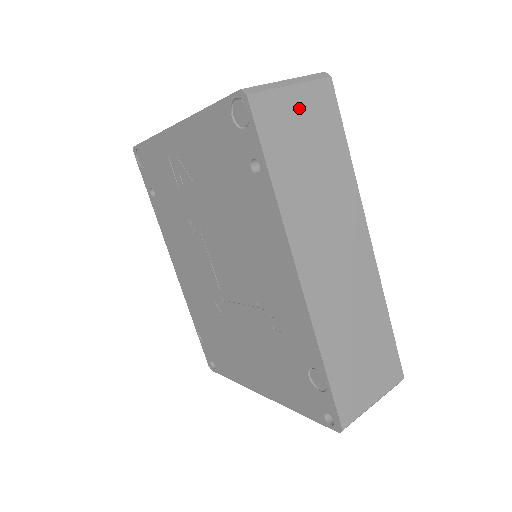
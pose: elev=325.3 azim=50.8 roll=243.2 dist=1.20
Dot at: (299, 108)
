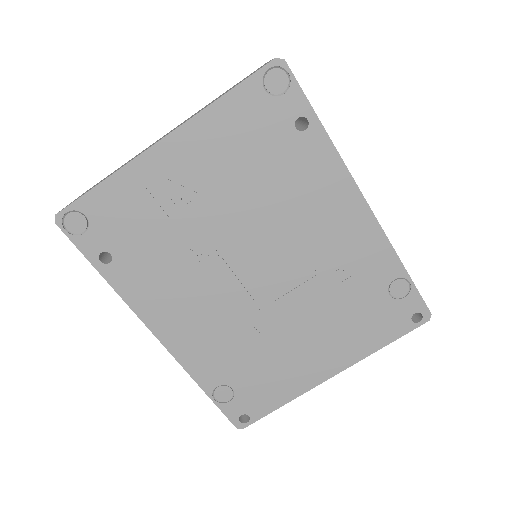
Dot at: occluded
